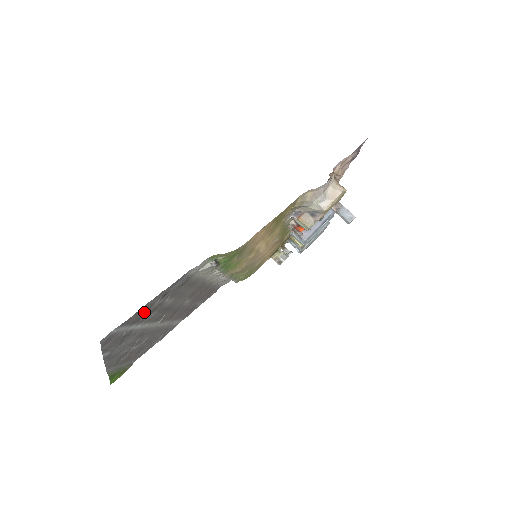
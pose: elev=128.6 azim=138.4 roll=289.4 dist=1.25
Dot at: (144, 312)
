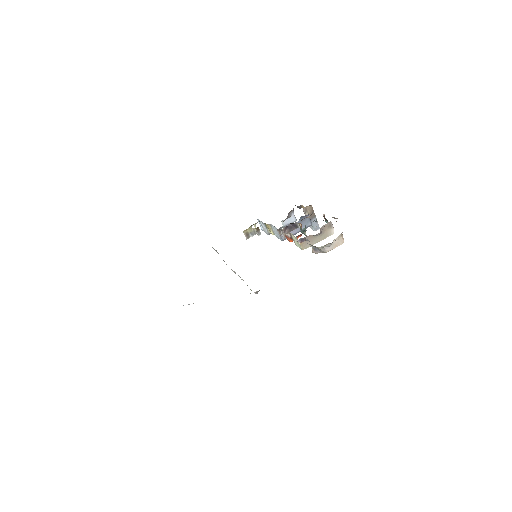
Dot at: occluded
